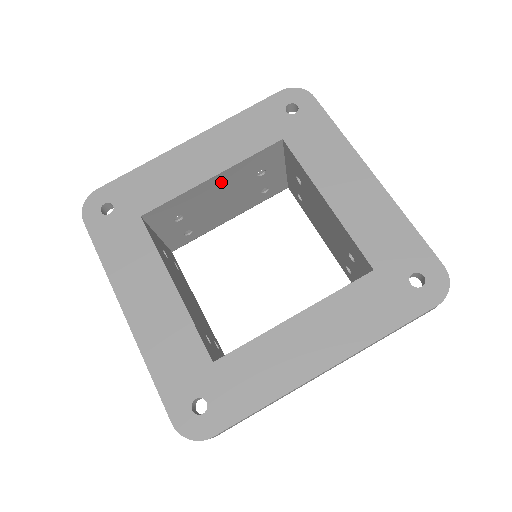
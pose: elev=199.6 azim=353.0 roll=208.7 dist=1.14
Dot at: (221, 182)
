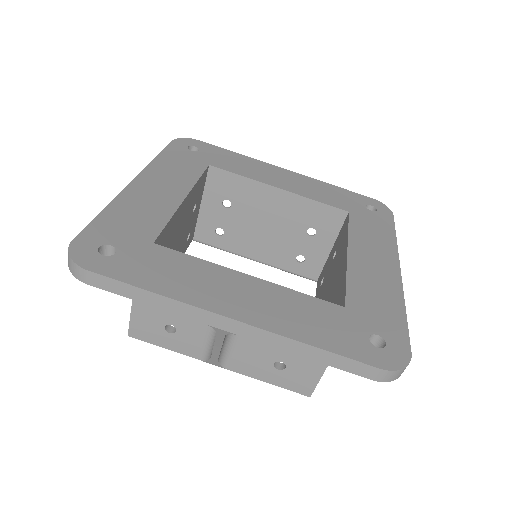
Dot at: (280, 203)
